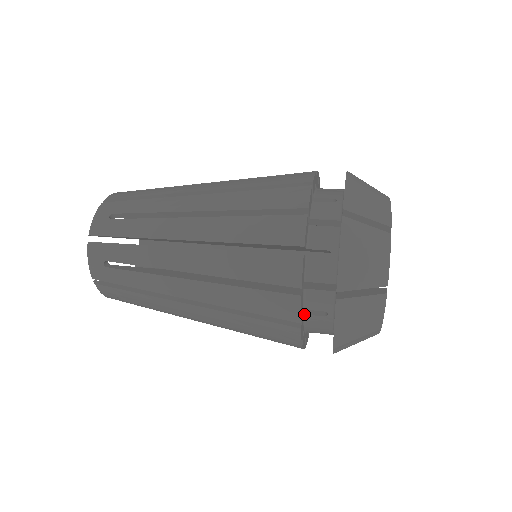
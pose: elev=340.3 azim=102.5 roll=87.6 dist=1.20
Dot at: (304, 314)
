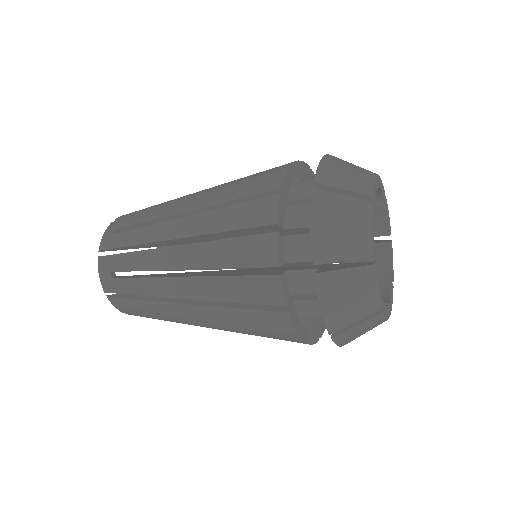
Dot at: (294, 300)
